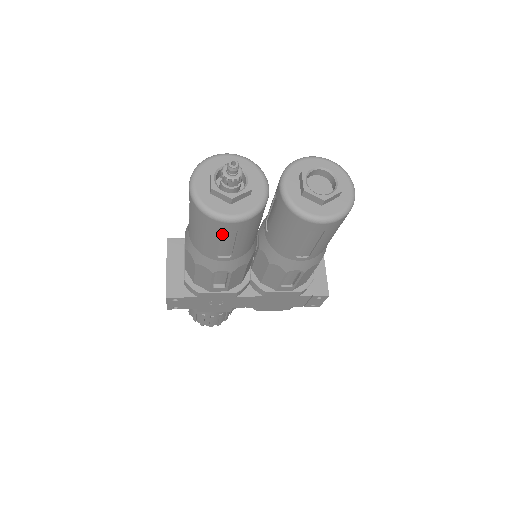
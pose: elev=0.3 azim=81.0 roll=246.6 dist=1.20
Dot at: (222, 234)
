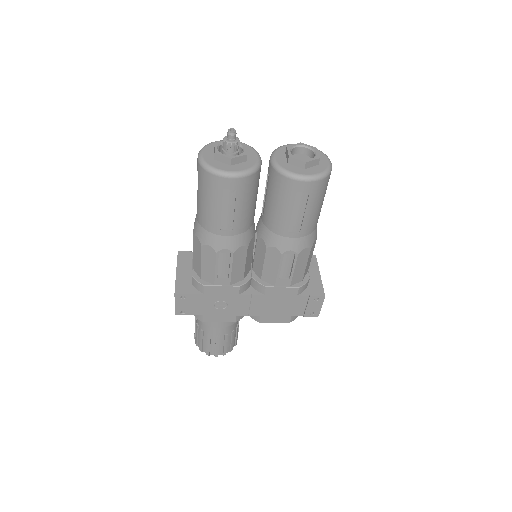
Dot at: (224, 197)
